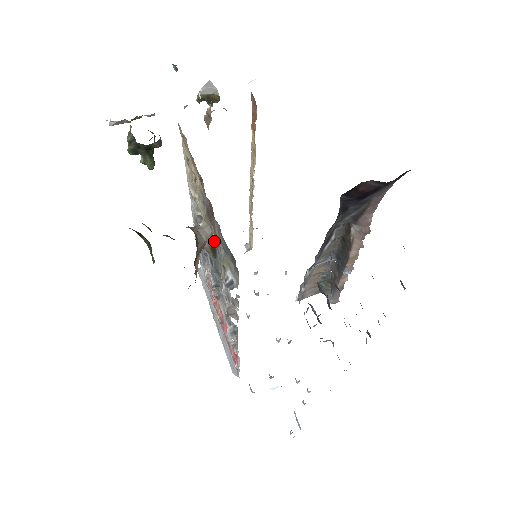
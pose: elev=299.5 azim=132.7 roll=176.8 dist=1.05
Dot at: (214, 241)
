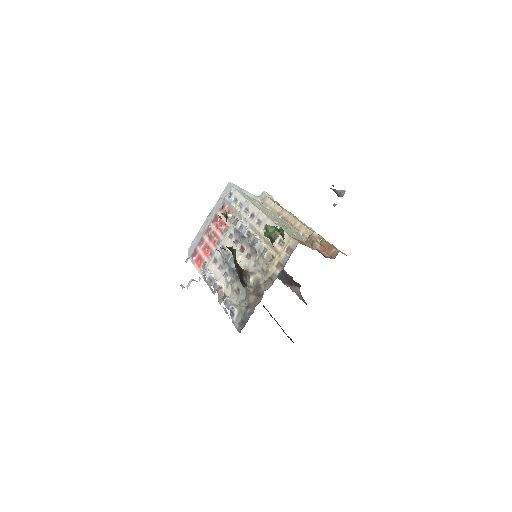
Dot at: (247, 287)
